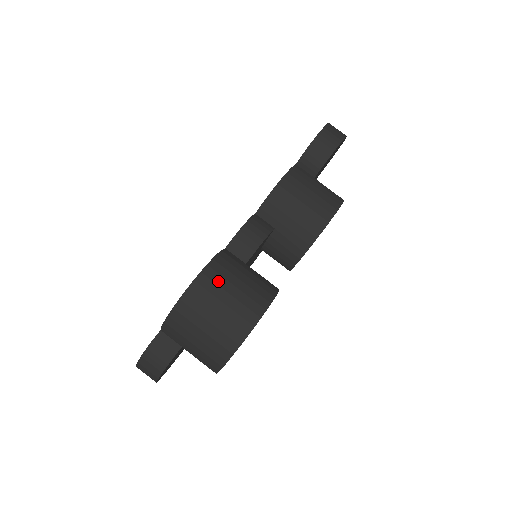
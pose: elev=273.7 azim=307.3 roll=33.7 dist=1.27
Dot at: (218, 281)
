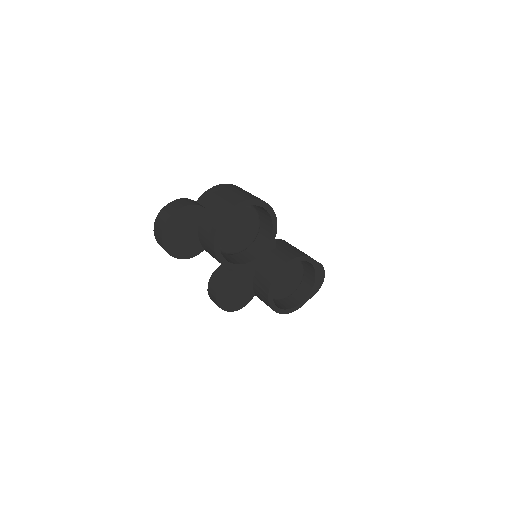
Dot at: occluded
